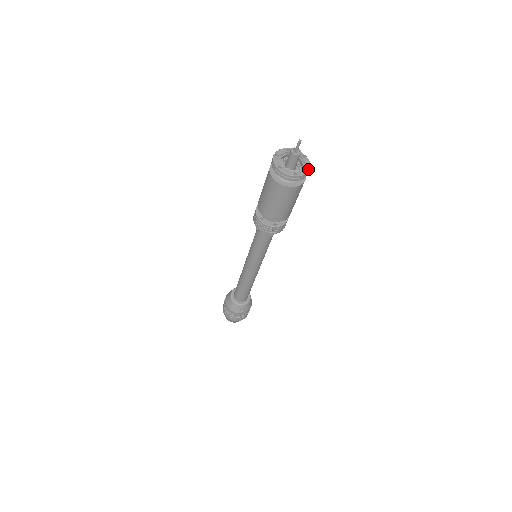
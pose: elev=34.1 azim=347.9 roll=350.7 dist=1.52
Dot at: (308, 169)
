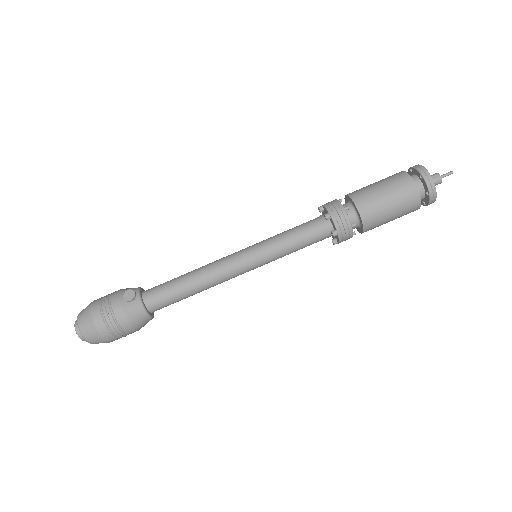
Dot at: occluded
